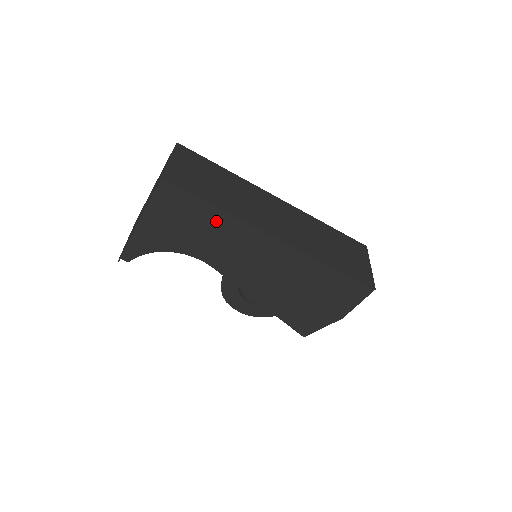
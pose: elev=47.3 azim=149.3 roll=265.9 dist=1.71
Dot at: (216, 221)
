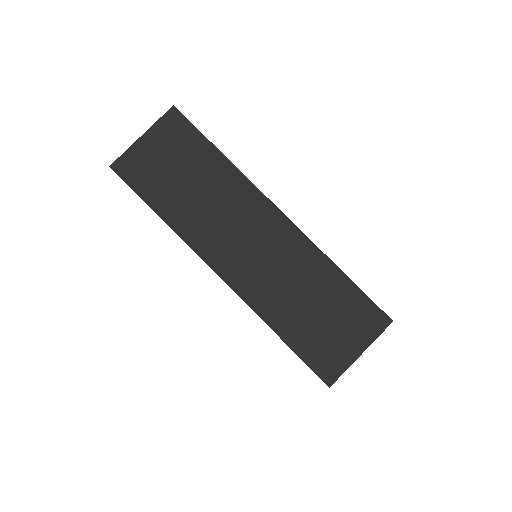
Dot at: occluded
